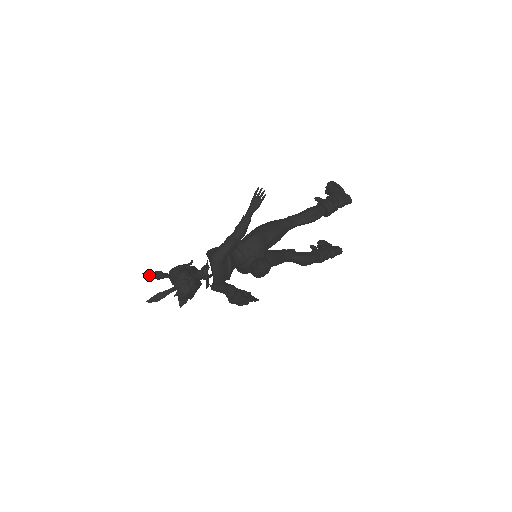
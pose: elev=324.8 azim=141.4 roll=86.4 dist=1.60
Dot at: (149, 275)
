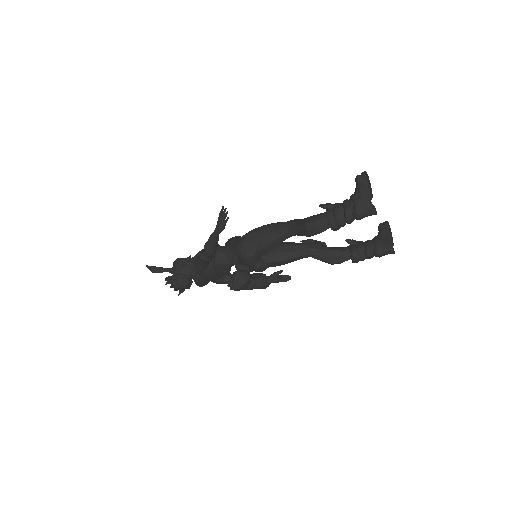
Dot at: (149, 269)
